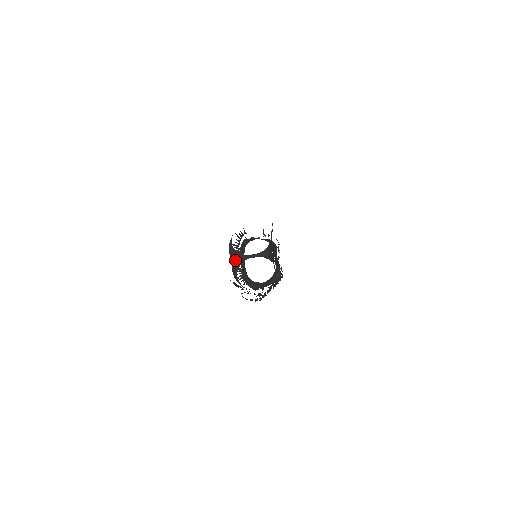
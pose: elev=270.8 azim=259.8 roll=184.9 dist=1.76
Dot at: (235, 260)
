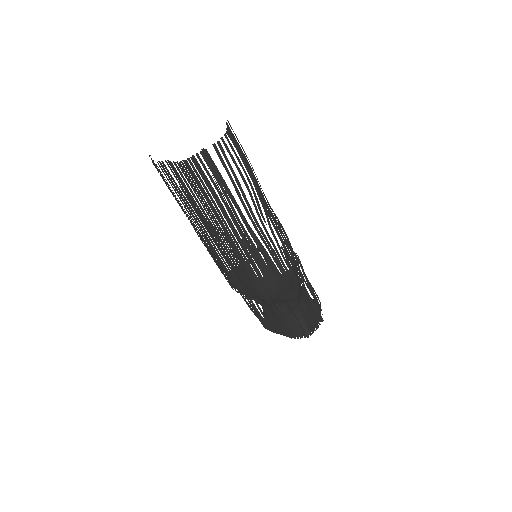
Dot at: occluded
